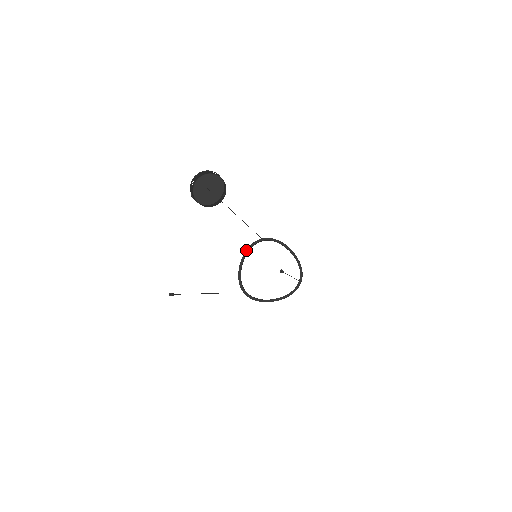
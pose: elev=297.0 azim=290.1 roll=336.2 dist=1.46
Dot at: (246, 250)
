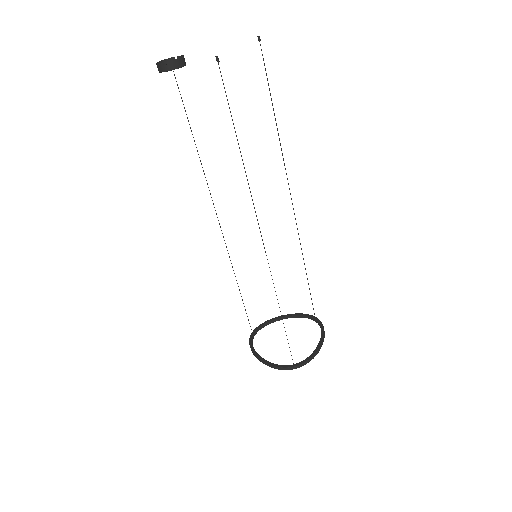
Dot at: (251, 350)
